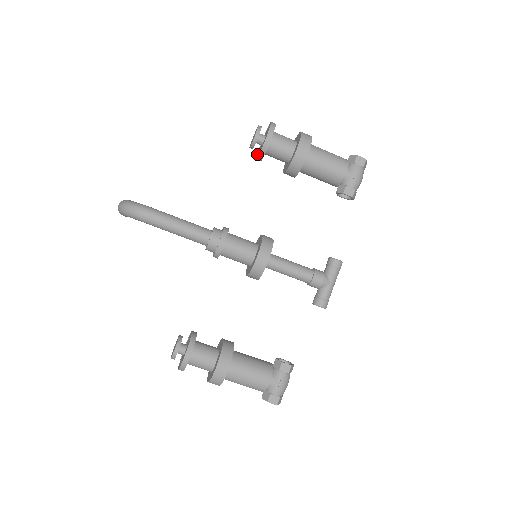
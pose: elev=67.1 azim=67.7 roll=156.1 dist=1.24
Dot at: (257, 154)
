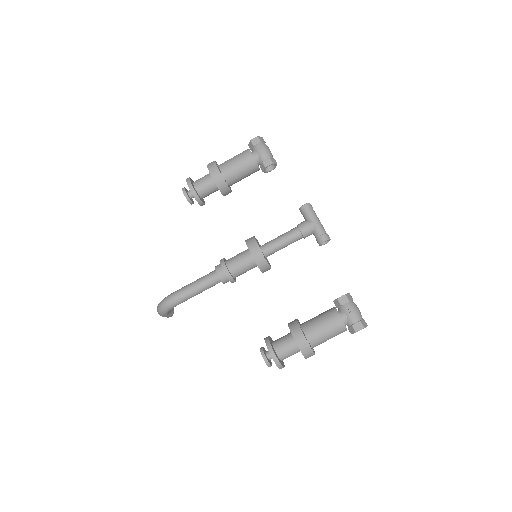
Dot at: occluded
